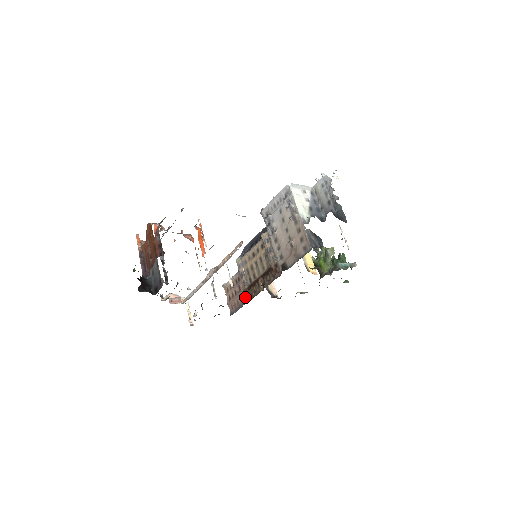
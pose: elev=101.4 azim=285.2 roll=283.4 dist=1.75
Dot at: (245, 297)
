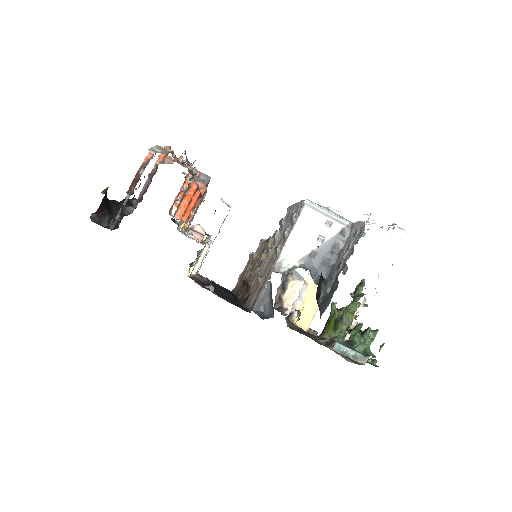
Dot at: (239, 287)
